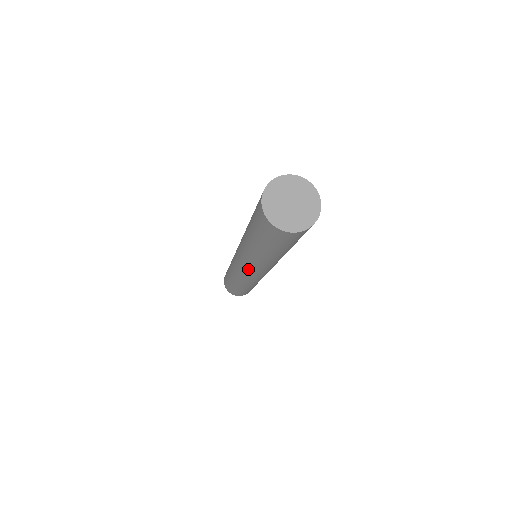
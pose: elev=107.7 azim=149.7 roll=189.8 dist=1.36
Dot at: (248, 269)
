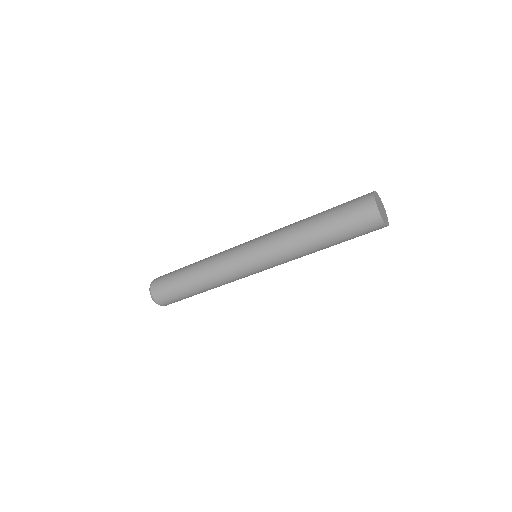
Dot at: occluded
